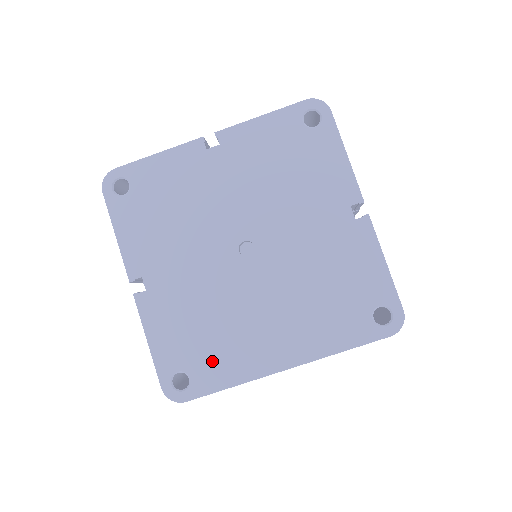
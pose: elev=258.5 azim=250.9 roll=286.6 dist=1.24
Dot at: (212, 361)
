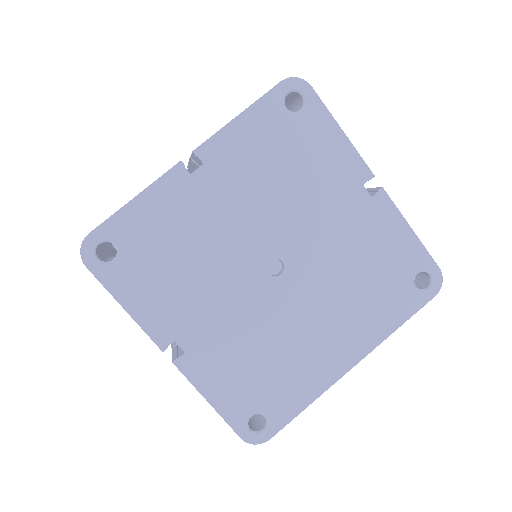
Dot at: (281, 391)
